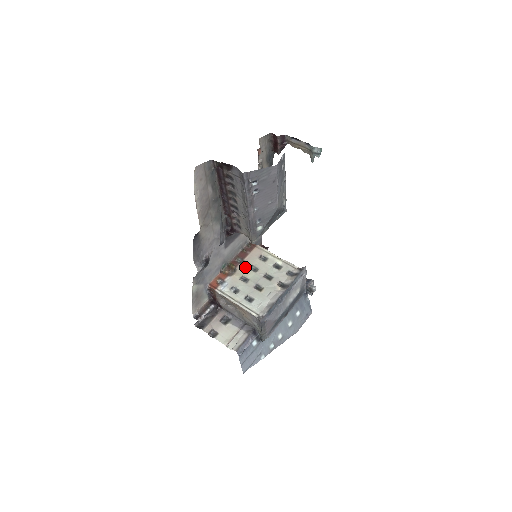
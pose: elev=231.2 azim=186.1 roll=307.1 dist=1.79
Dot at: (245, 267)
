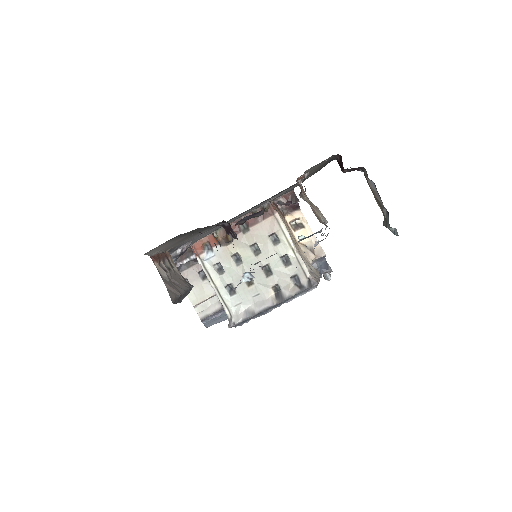
Dot at: (245, 241)
